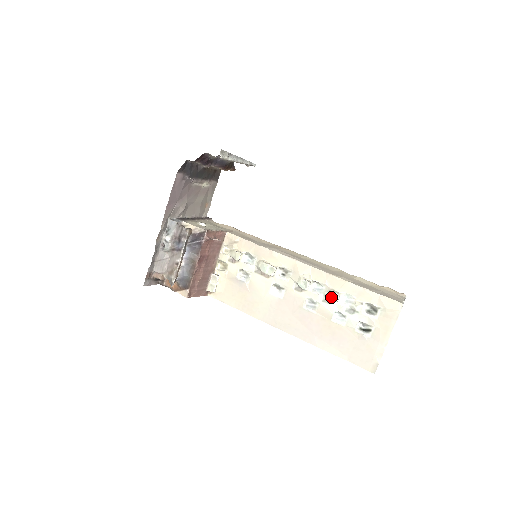
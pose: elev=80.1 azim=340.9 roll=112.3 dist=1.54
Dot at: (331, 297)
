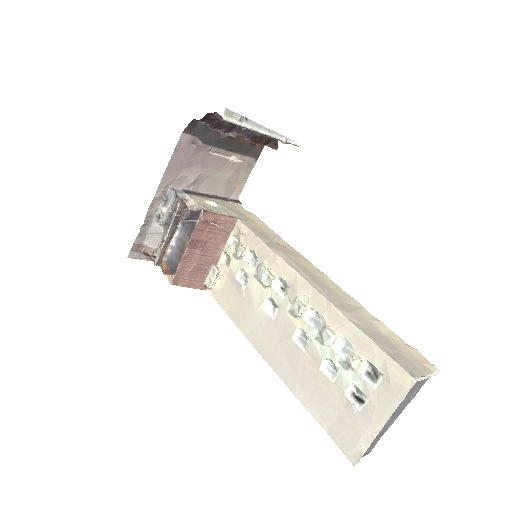
Dot at: (324, 336)
